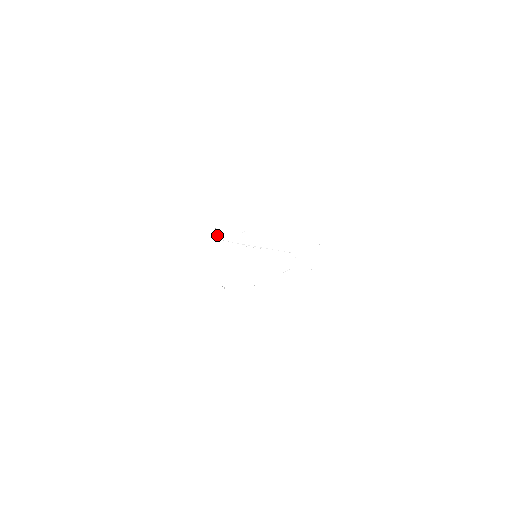
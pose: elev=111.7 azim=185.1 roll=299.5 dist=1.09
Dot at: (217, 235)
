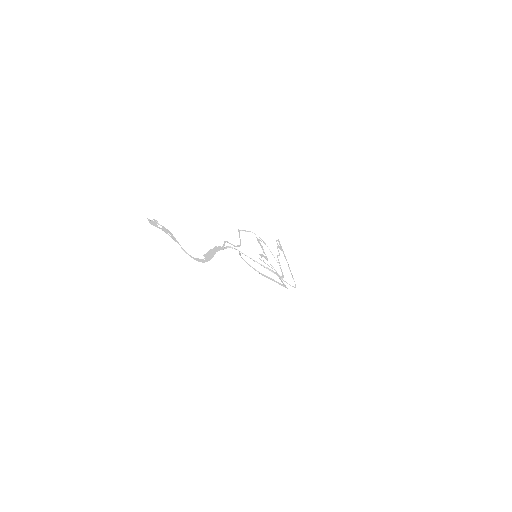
Dot at: (227, 247)
